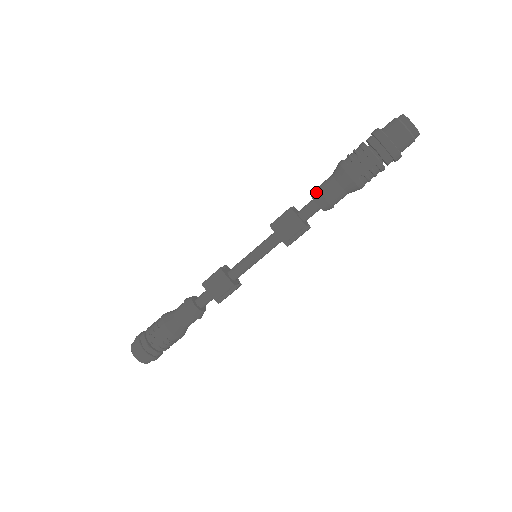
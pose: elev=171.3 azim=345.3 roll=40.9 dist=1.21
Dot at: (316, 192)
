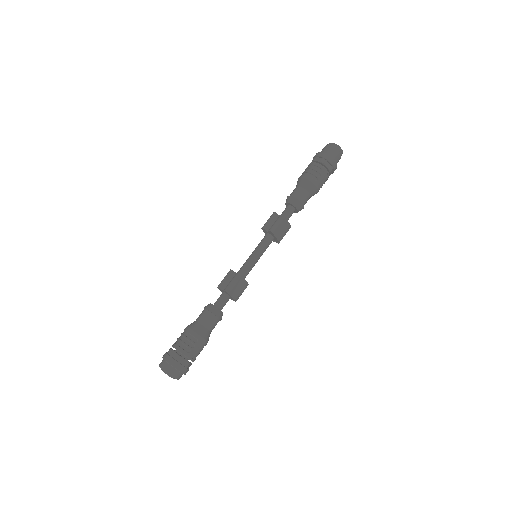
Dot at: (298, 202)
